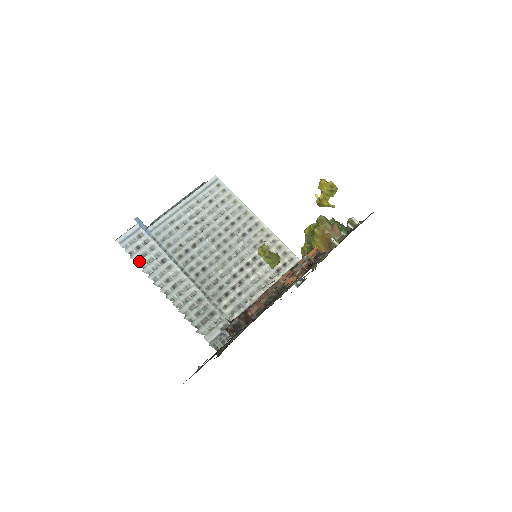
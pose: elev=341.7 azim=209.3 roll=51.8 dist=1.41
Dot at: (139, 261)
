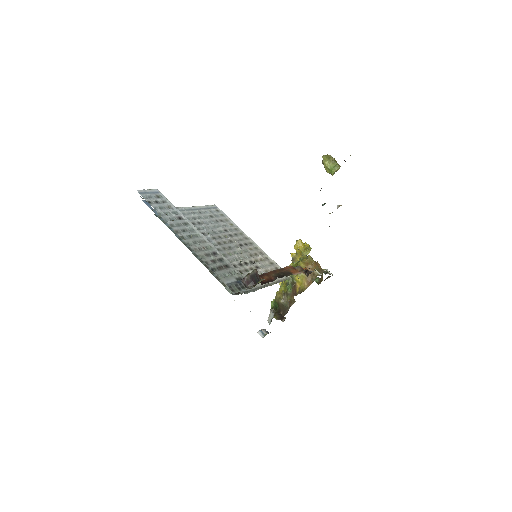
Dot at: (158, 209)
